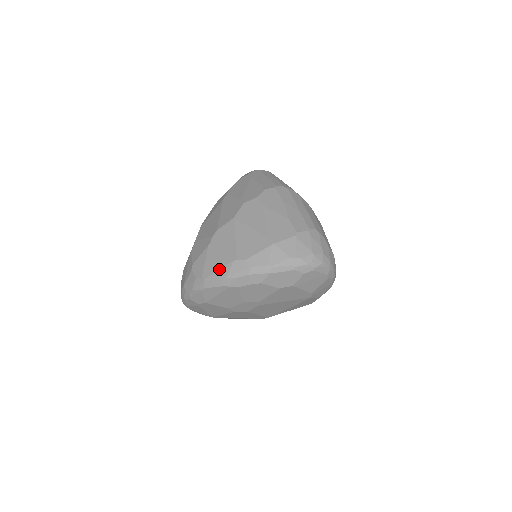
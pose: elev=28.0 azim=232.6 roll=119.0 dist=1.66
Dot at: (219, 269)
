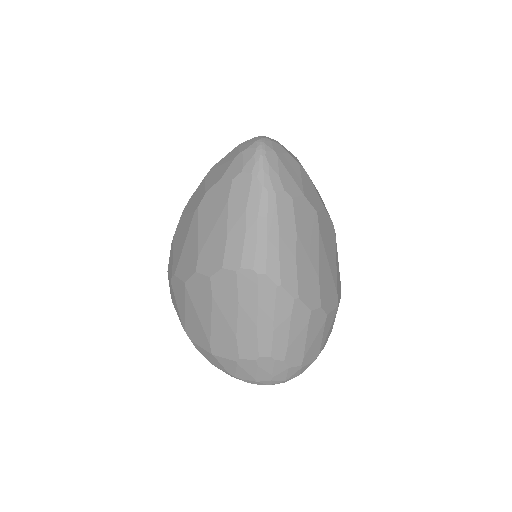
Dot at: occluded
